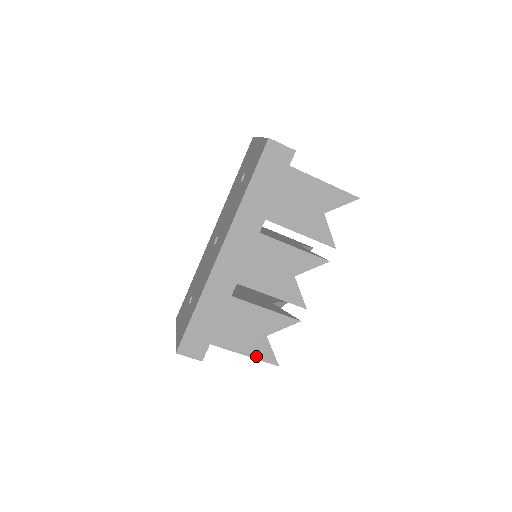
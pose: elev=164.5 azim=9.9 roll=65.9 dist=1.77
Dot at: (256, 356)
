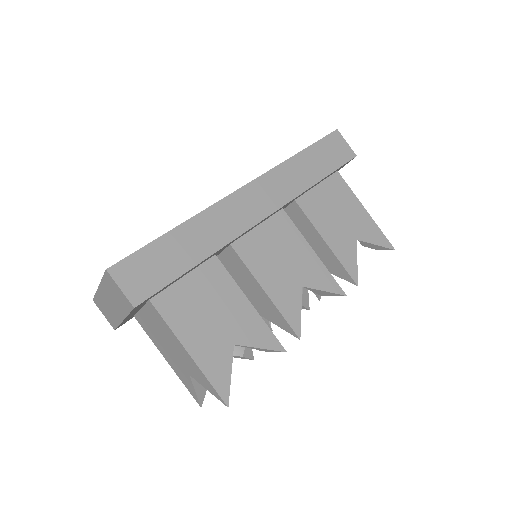
Dot at: (204, 367)
